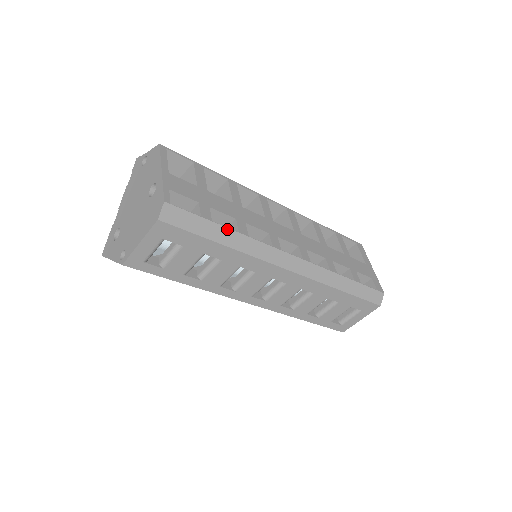
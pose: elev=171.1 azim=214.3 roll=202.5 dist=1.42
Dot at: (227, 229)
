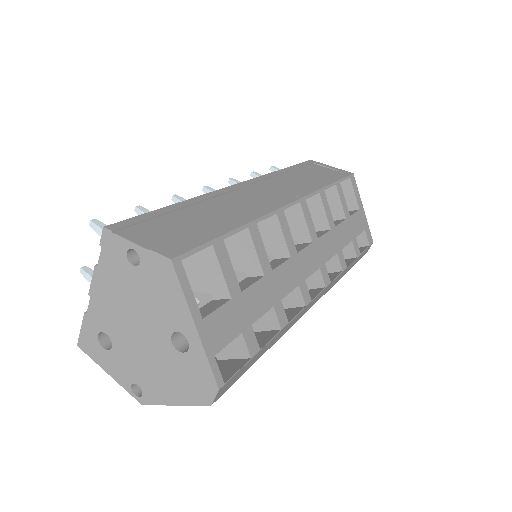
Dot at: (272, 339)
